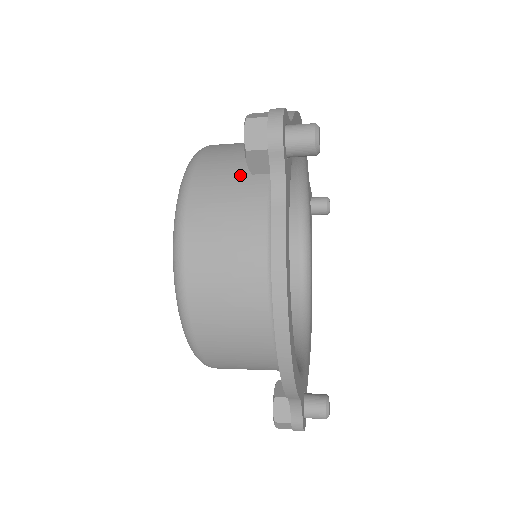
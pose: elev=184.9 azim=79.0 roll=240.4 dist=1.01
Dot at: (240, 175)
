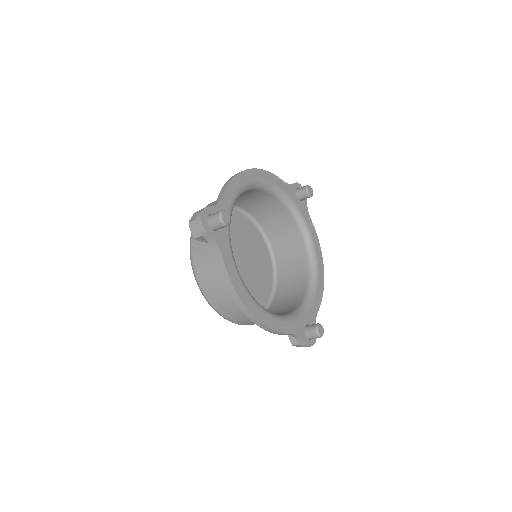
Dot at: occluded
